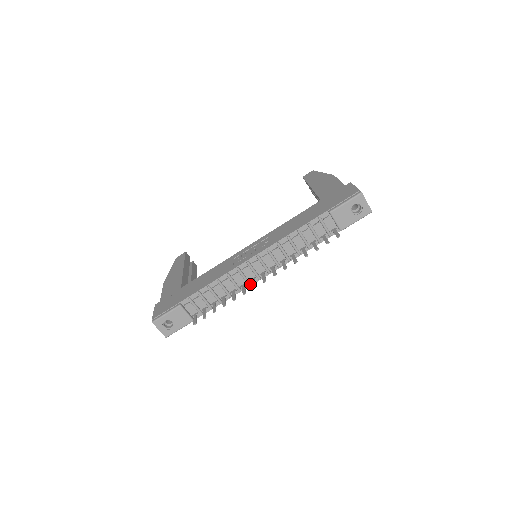
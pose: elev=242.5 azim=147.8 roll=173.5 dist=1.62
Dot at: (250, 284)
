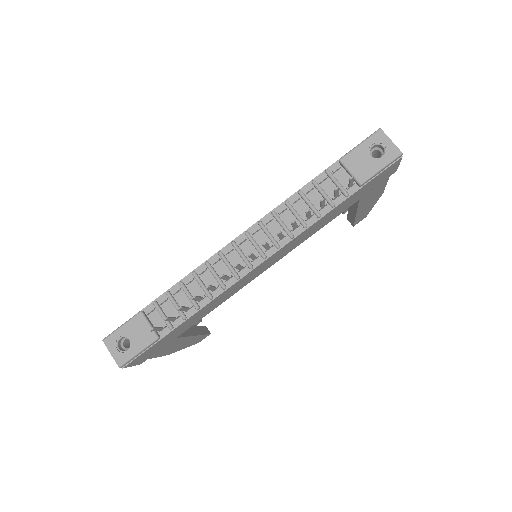
Dot at: (238, 276)
